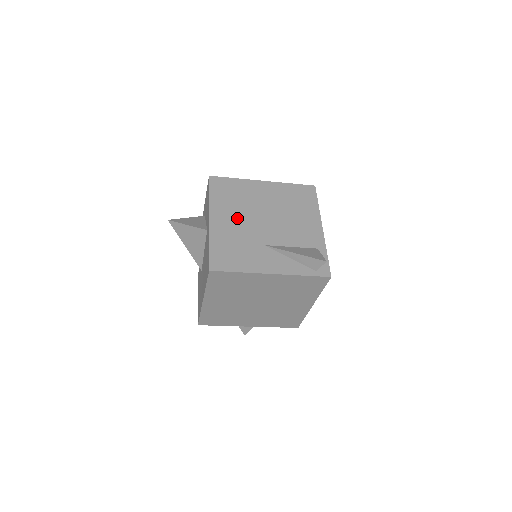
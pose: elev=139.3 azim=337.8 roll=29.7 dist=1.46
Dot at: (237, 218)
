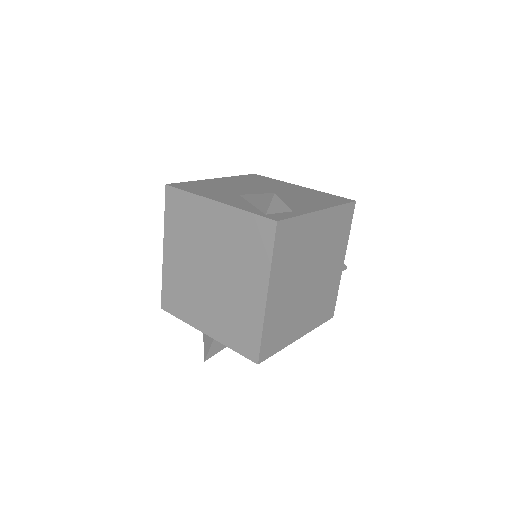
Dot at: (240, 184)
